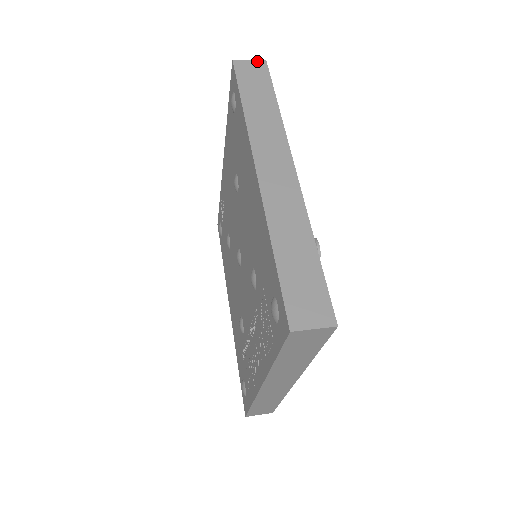
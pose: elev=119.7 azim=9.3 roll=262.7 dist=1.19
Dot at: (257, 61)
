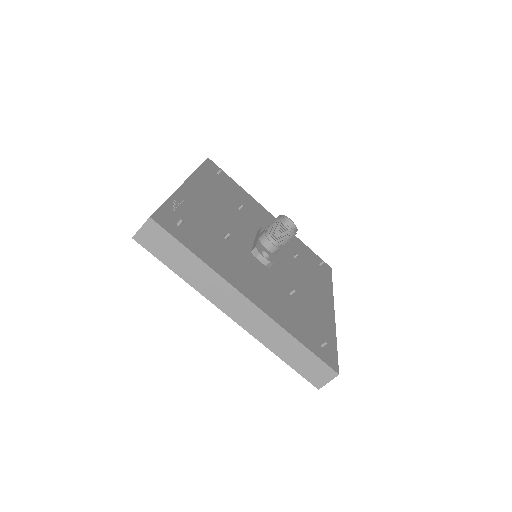
Dot at: (146, 224)
